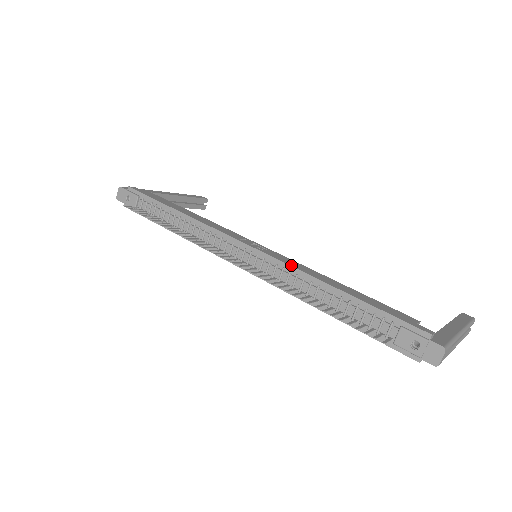
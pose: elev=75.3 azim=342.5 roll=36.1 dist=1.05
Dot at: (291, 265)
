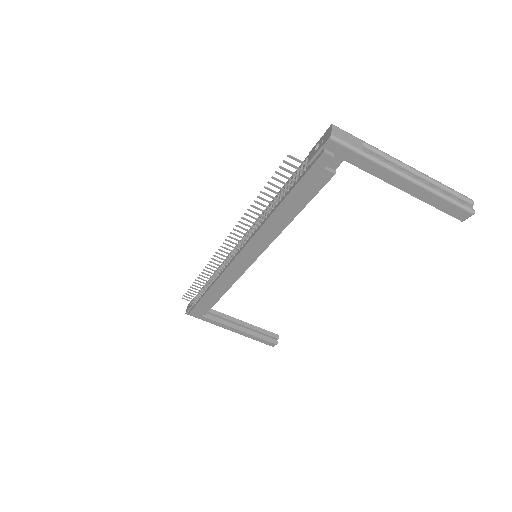
Dot at: occluded
